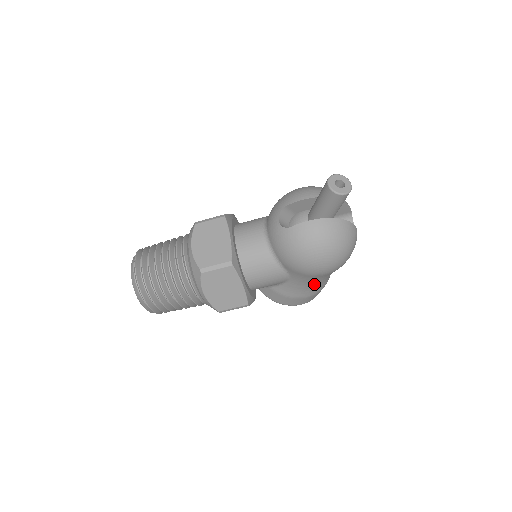
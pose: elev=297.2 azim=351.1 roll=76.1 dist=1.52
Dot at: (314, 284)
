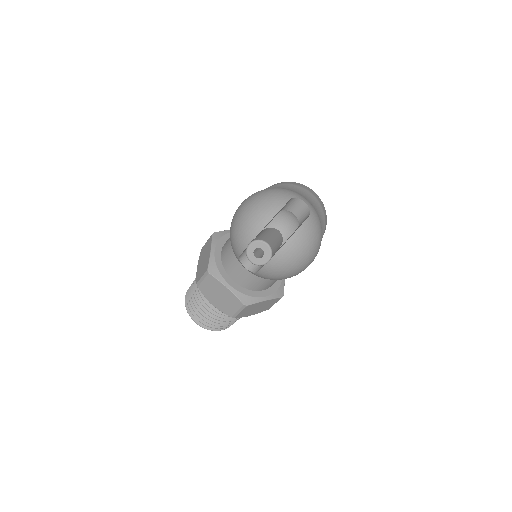
Dot at: occluded
